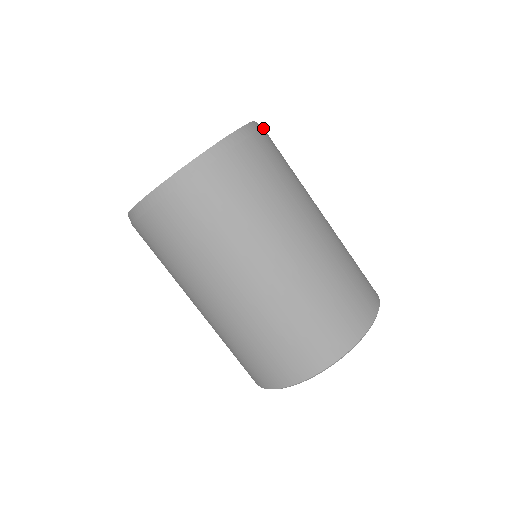
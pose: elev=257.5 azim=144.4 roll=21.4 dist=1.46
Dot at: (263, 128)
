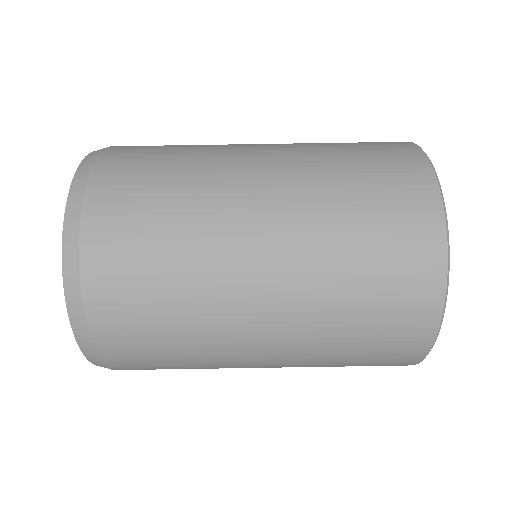
Dot at: (89, 173)
